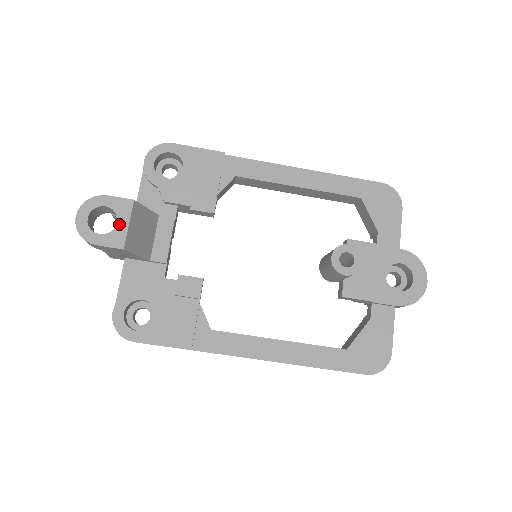
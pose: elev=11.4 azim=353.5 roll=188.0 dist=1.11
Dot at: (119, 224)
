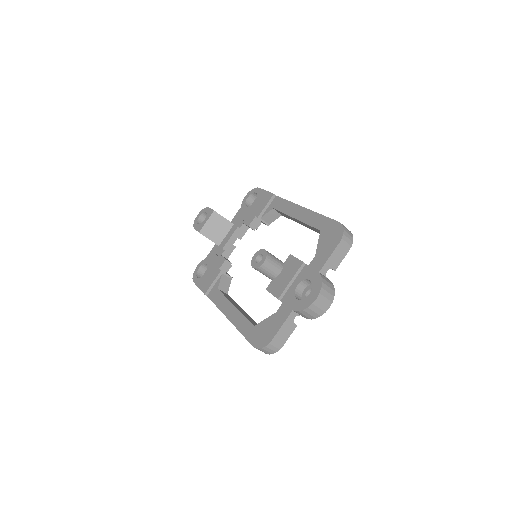
Dot at: (204, 221)
